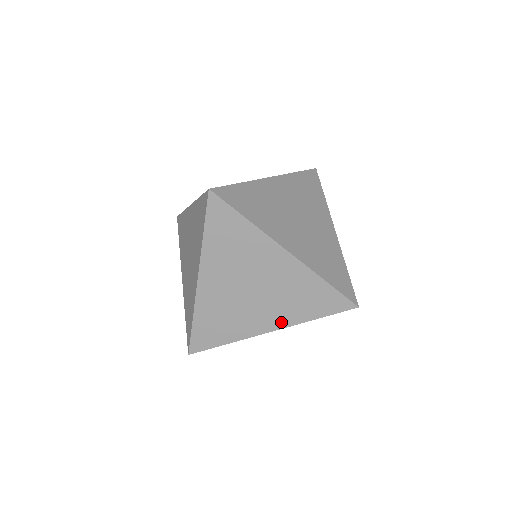
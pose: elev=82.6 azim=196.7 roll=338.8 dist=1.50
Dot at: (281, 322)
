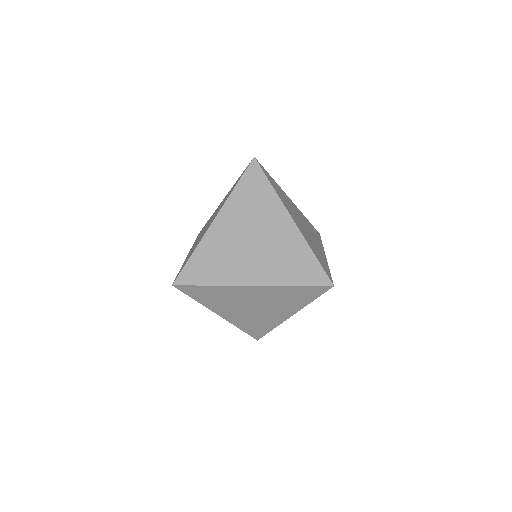
Dot at: (292, 311)
